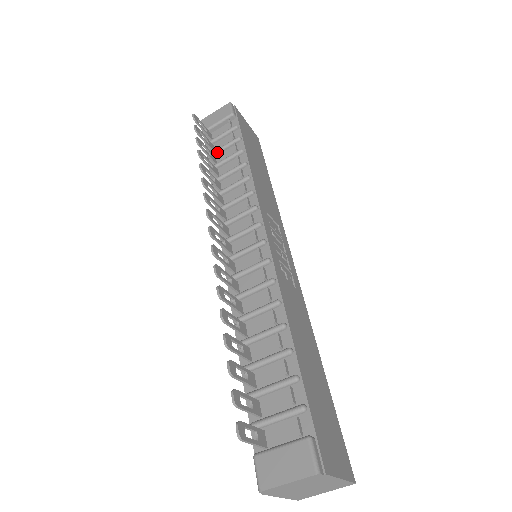
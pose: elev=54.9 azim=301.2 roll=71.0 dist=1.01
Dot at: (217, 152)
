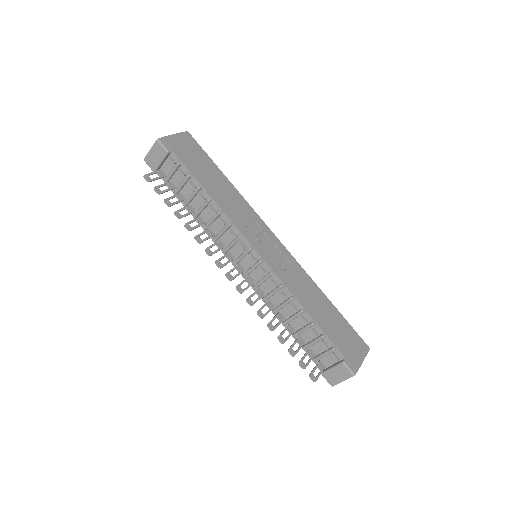
Dot at: (179, 190)
